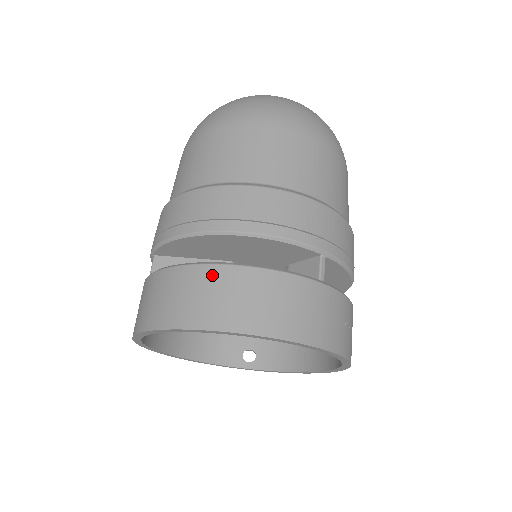
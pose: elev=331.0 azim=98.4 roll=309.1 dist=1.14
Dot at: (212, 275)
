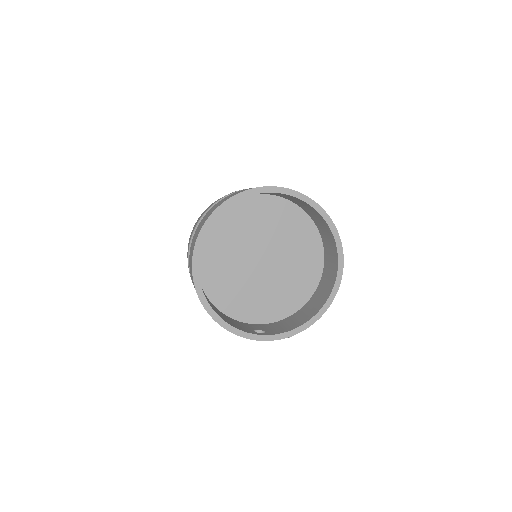
Dot at: occluded
